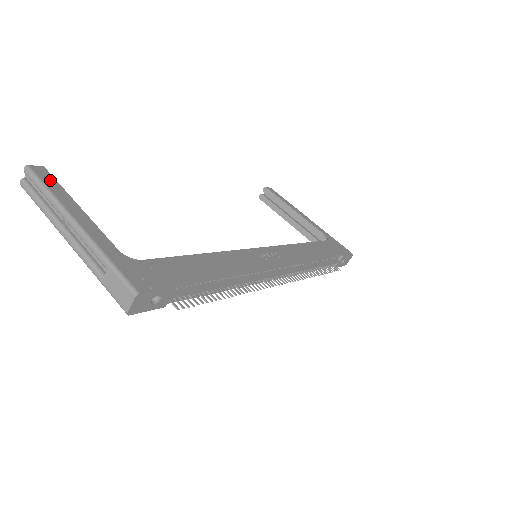
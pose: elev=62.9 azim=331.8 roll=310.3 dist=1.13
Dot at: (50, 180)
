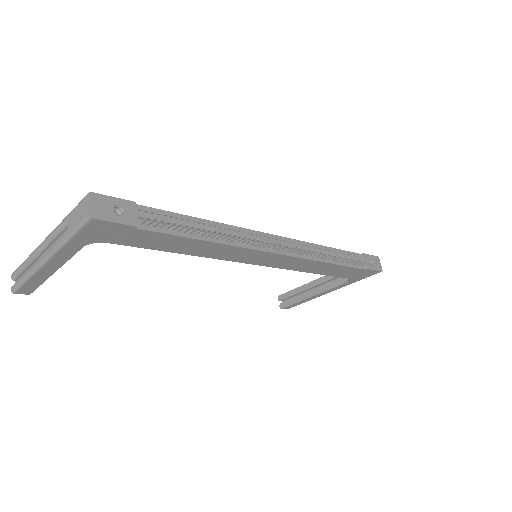
Dot at: occluded
